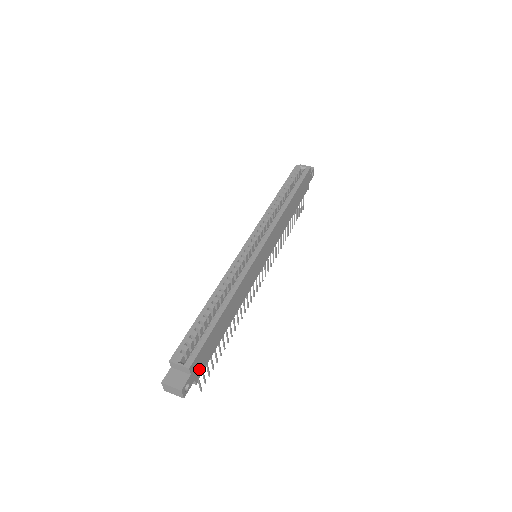
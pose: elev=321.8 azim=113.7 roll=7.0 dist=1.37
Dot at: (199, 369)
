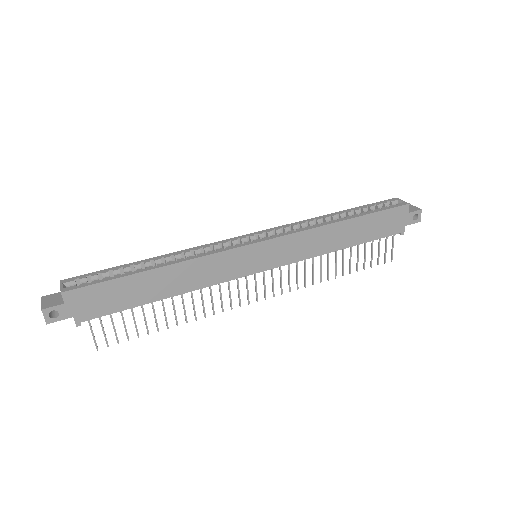
Dot at: (85, 310)
